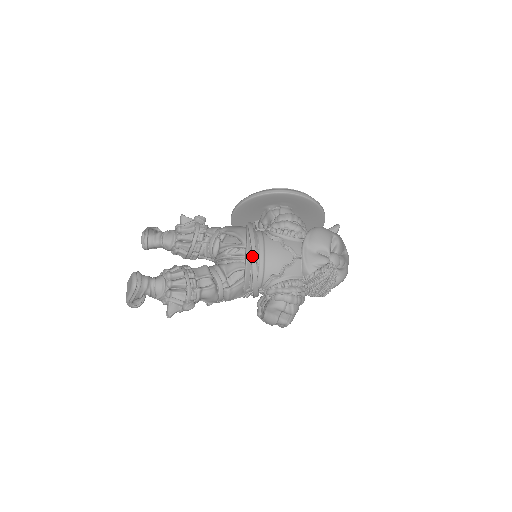
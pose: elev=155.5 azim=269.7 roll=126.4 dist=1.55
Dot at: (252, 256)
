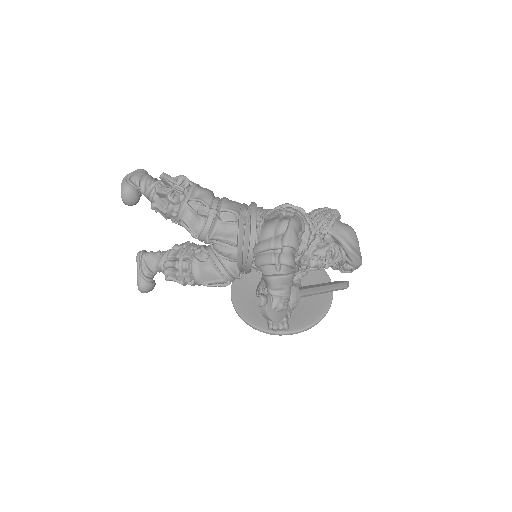
Dot at: occluded
